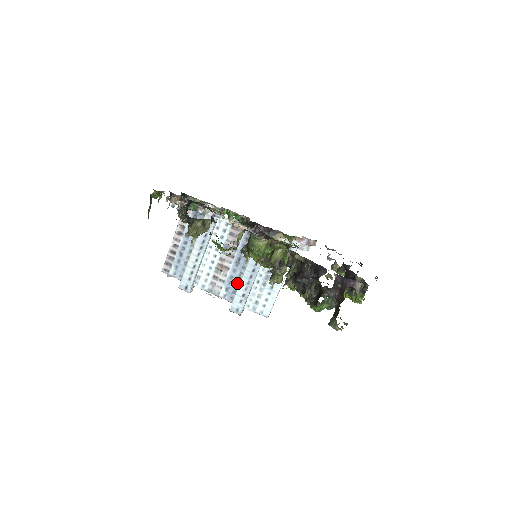
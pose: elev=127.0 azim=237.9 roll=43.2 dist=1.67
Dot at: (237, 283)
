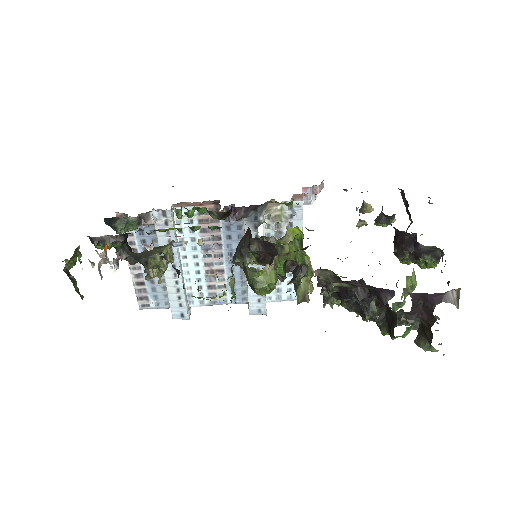
Dot at: (243, 281)
